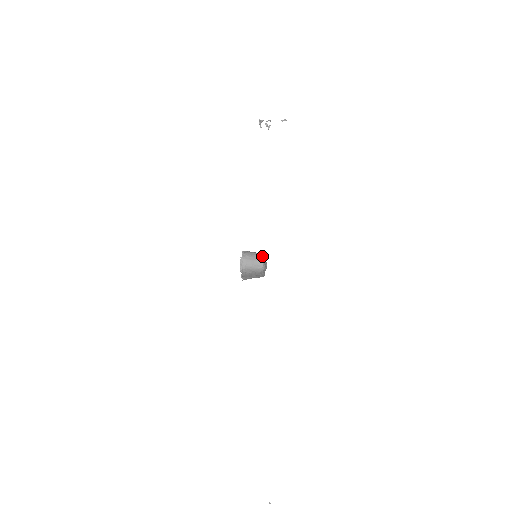
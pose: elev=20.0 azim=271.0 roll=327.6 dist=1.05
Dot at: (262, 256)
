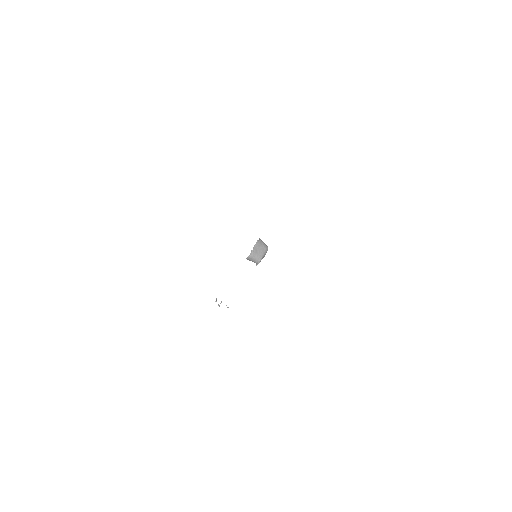
Dot at: occluded
